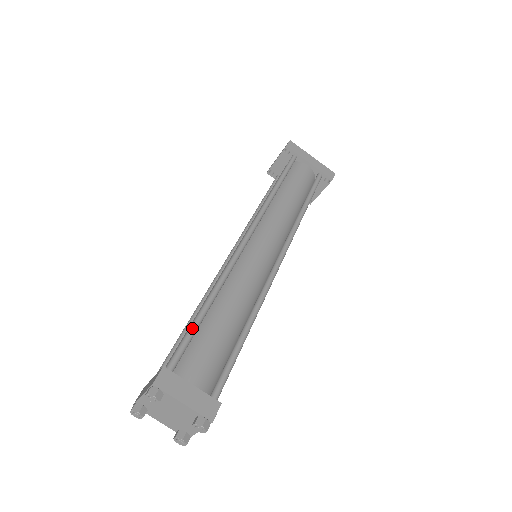
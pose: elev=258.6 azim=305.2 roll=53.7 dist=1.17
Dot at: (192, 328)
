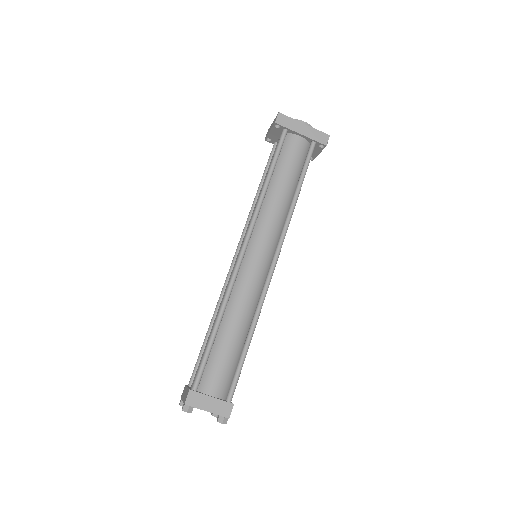
Dot at: (206, 353)
